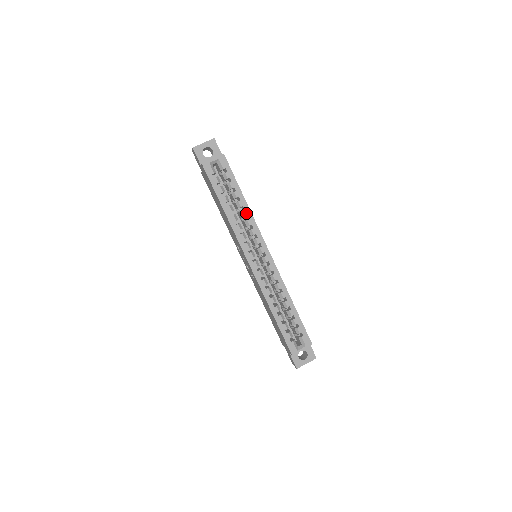
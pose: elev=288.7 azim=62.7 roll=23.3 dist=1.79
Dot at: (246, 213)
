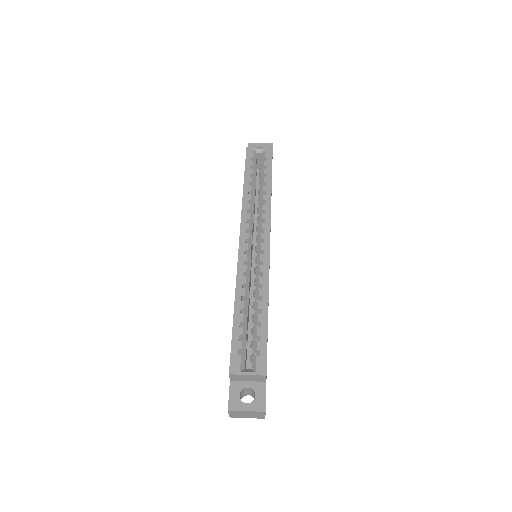
Dot at: (265, 198)
